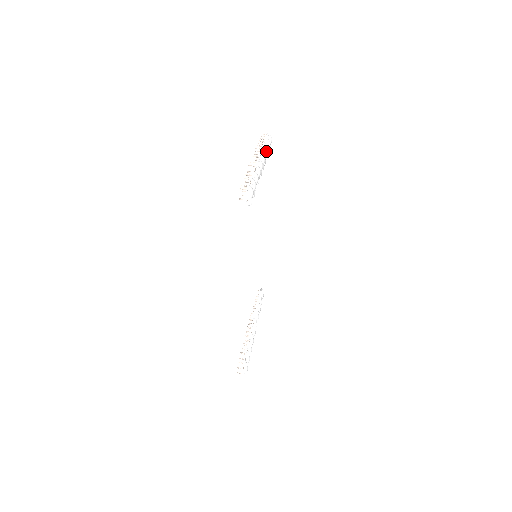
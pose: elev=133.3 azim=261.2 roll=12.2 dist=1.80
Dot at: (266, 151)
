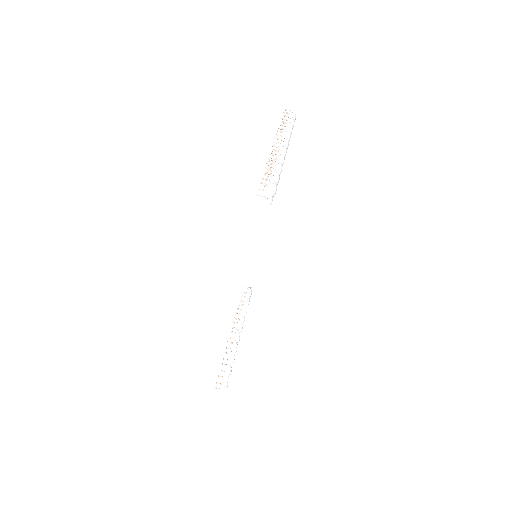
Dot at: occluded
